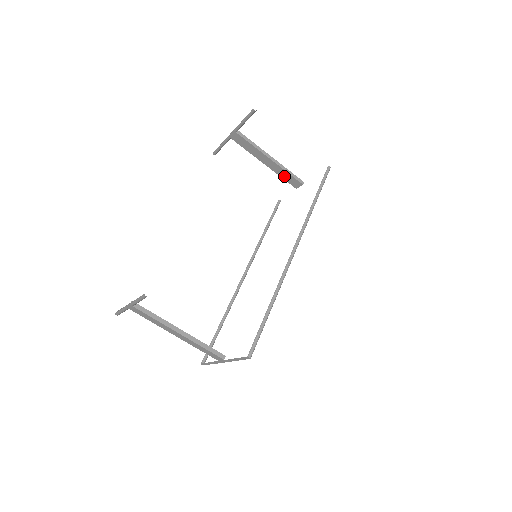
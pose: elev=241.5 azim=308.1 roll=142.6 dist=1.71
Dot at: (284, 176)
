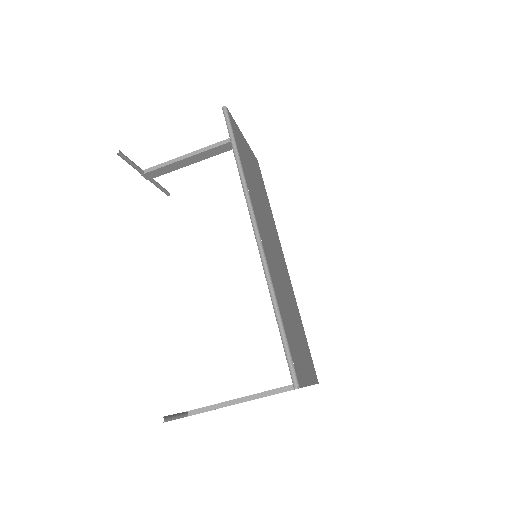
Dot at: (219, 151)
